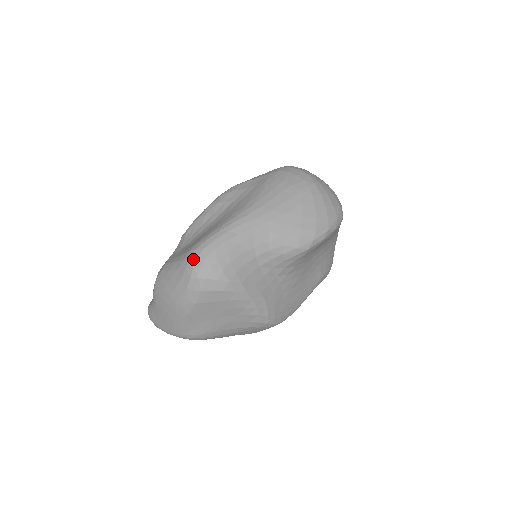
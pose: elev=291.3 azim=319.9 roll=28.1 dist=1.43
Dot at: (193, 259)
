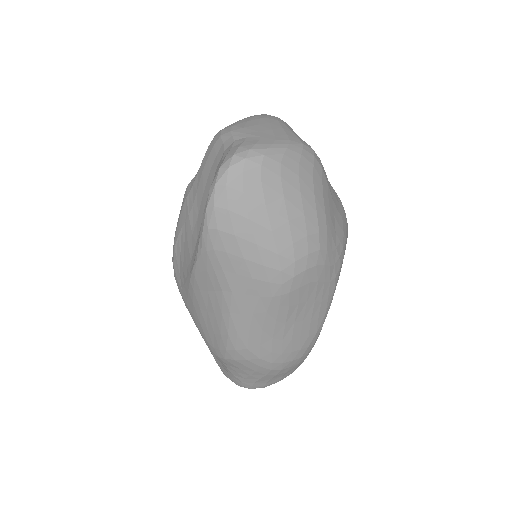
Dot at: occluded
